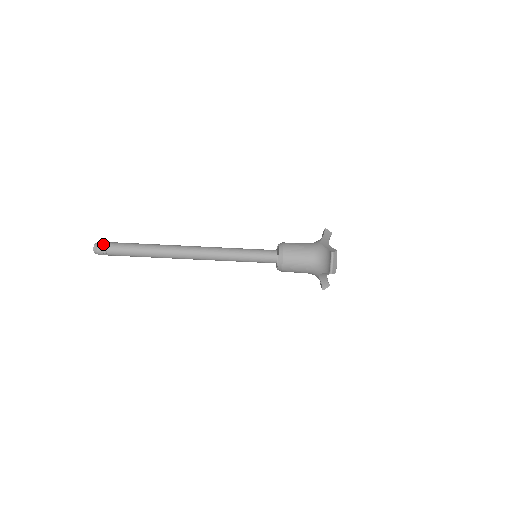
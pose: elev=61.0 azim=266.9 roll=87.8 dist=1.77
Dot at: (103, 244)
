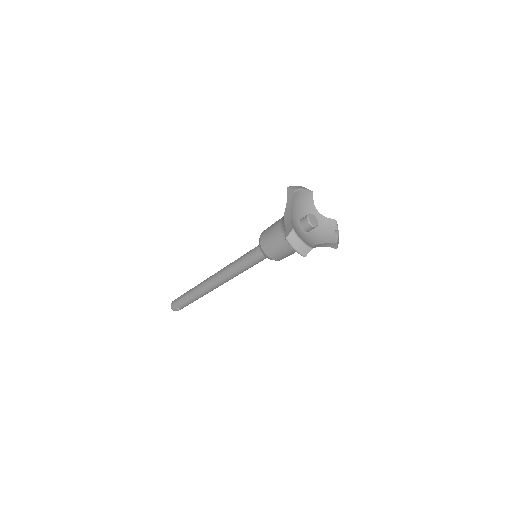
Dot at: (173, 305)
